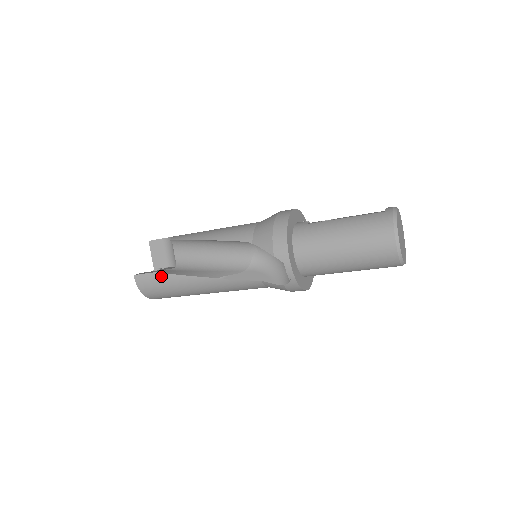
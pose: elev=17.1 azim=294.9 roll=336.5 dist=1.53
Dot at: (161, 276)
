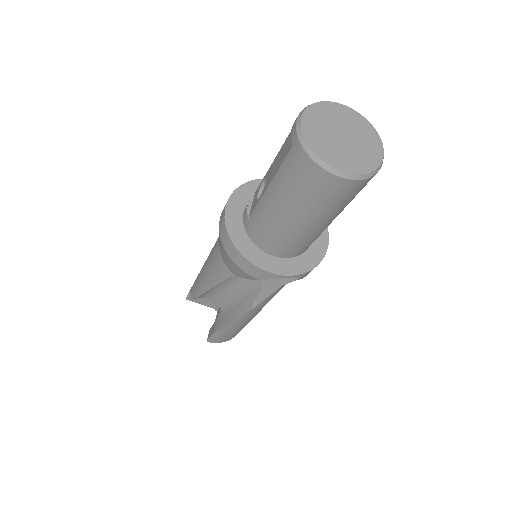
Dot at: (220, 332)
